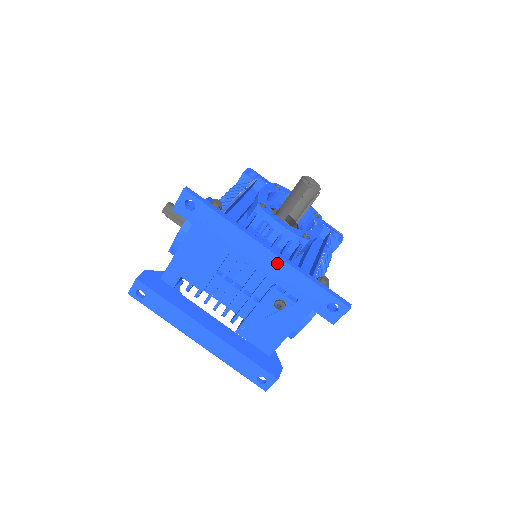
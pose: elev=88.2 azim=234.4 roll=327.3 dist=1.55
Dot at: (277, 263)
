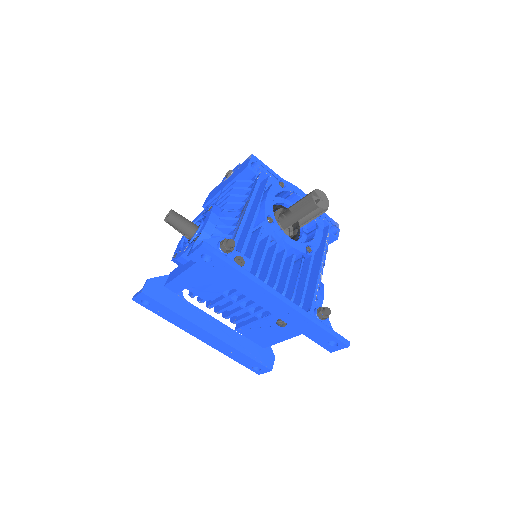
Dot at: (288, 310)
